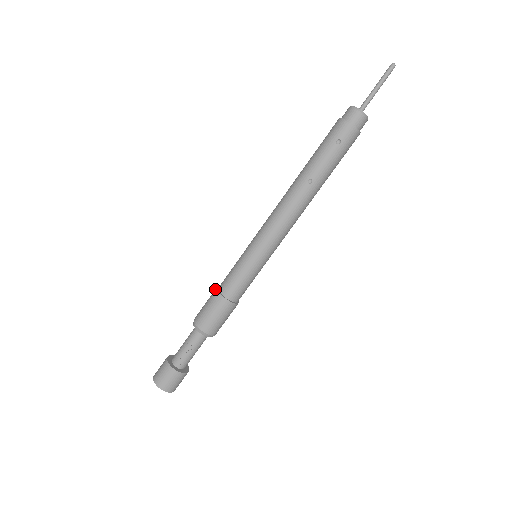
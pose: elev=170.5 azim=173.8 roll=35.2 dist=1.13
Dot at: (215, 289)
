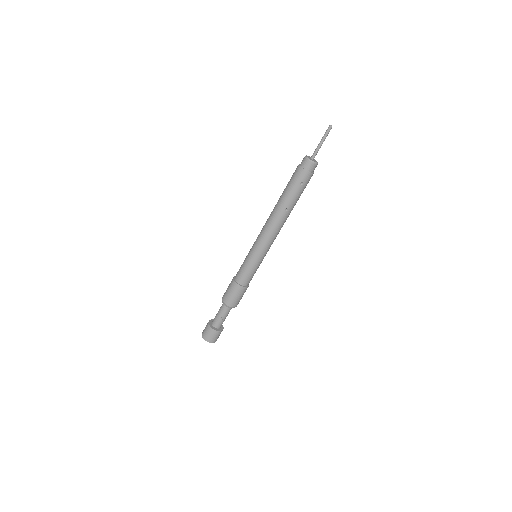
Dot at: (233, 280)
